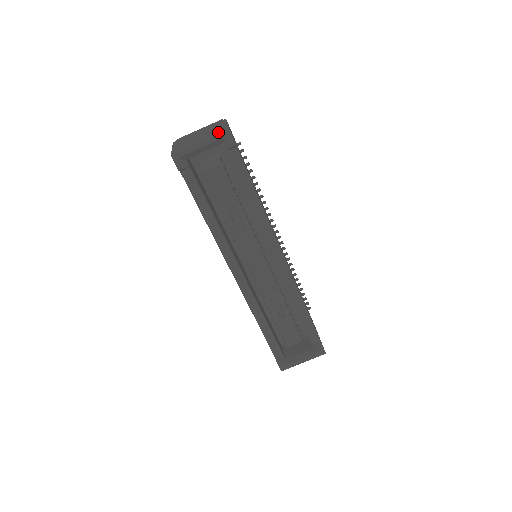
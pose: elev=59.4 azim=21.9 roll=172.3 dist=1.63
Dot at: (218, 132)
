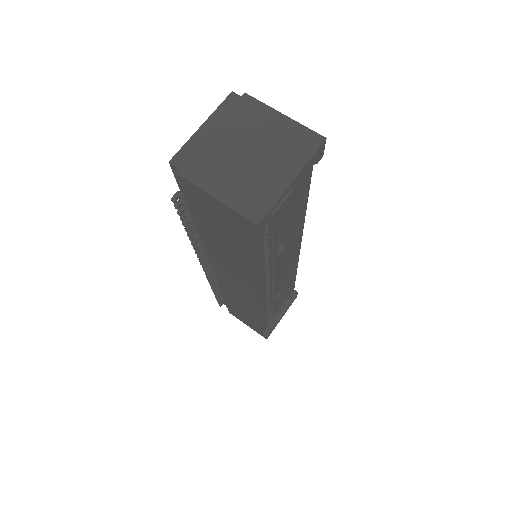
Dot at: (303, 146)
